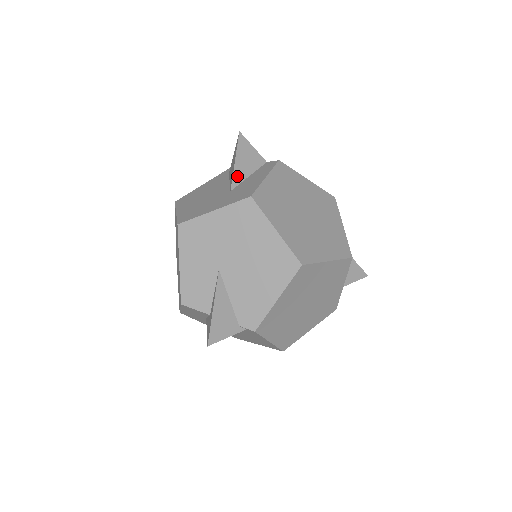
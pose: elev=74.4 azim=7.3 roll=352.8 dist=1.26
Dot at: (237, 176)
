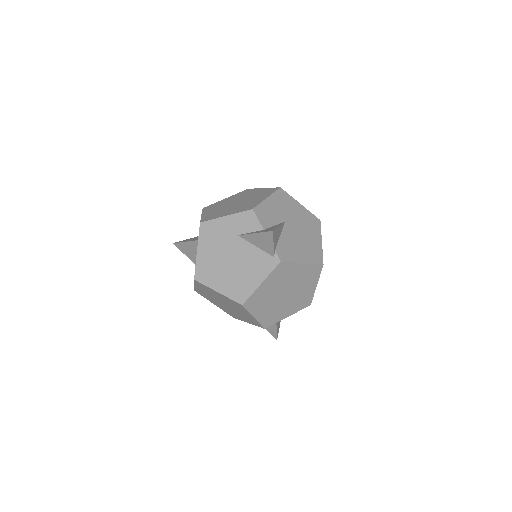
Dot at: occluded
